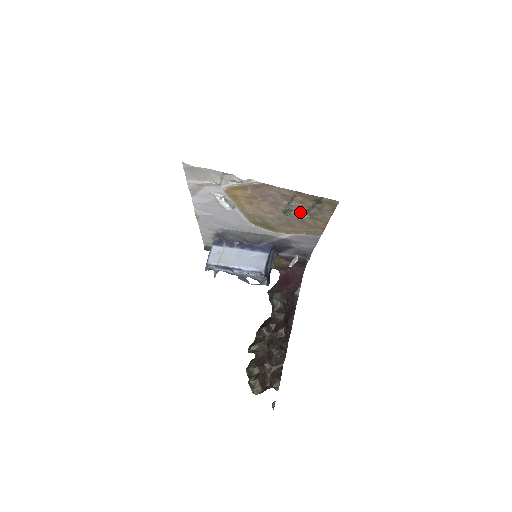
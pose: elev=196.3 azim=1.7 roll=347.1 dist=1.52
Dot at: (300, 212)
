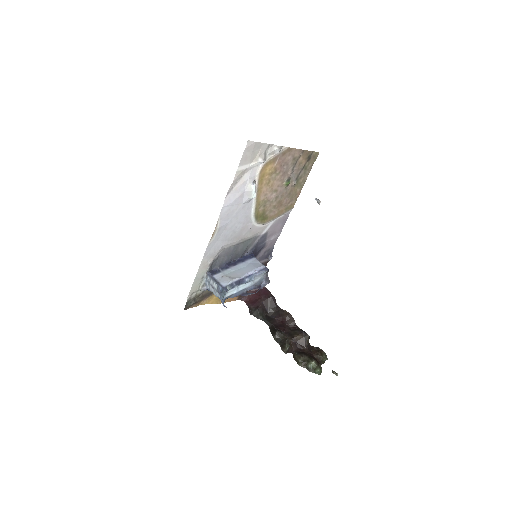
Dot at: (294, 179)
